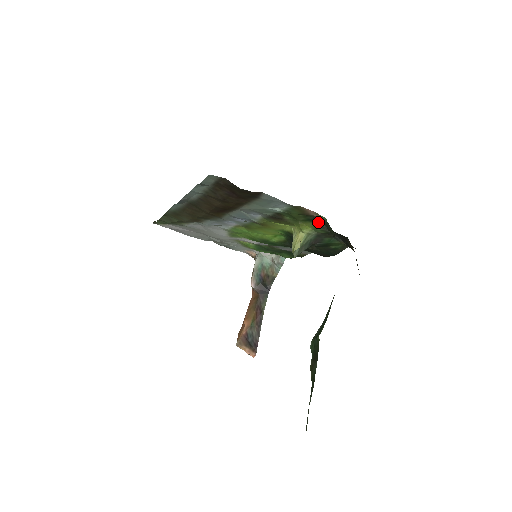
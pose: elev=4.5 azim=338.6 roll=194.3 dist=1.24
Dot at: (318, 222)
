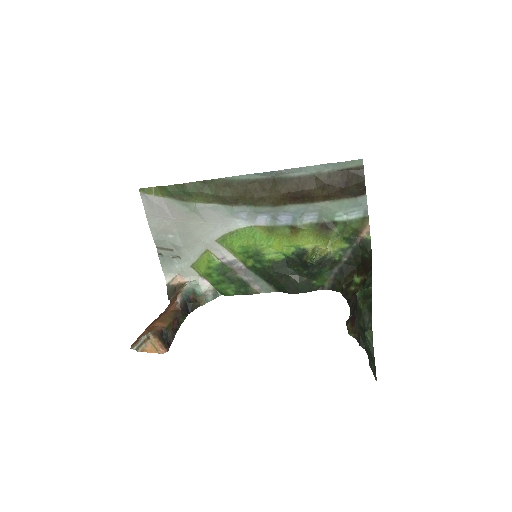
Dot at: (350, 245)
